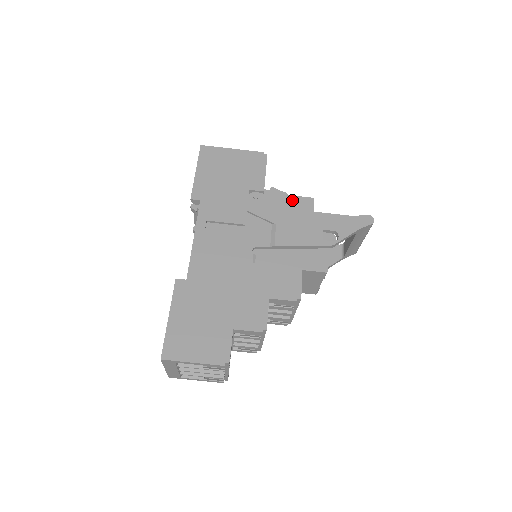
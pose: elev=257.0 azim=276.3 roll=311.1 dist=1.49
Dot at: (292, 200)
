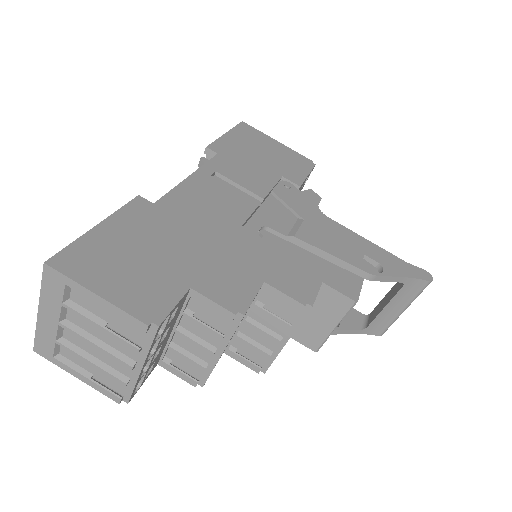
Dot at: occluded
